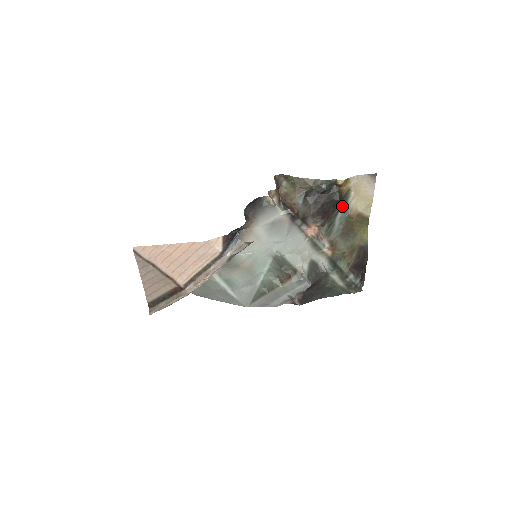
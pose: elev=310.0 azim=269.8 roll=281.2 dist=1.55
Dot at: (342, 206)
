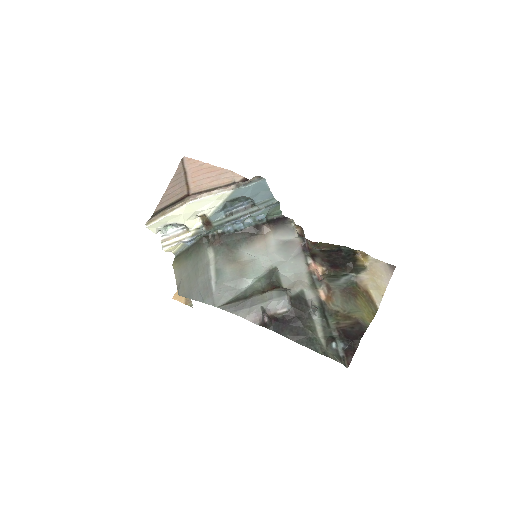
Dot at: (353, 271)
